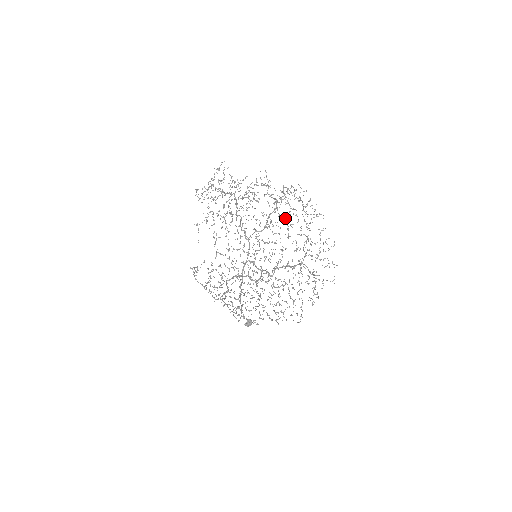
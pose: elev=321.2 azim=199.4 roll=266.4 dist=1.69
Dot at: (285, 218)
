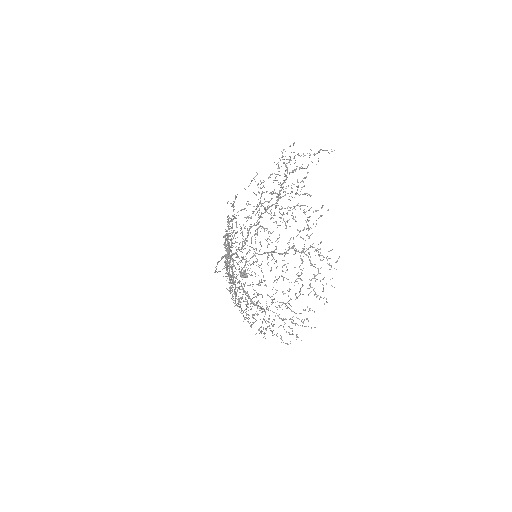
Dot at: occluded
